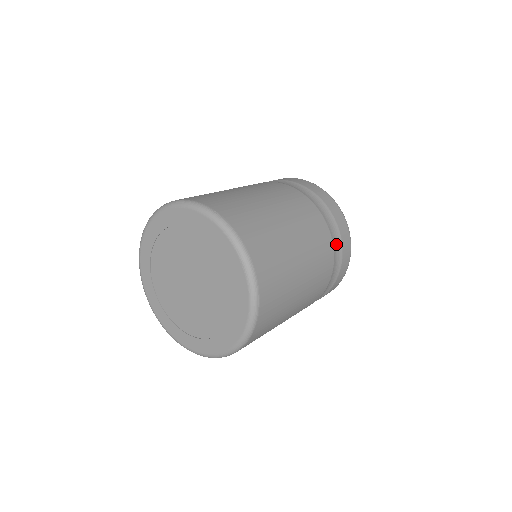
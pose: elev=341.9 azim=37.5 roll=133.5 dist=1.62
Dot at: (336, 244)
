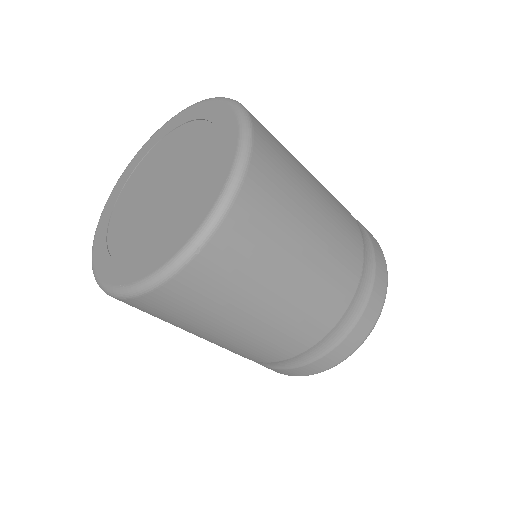
Dot at: occluded
